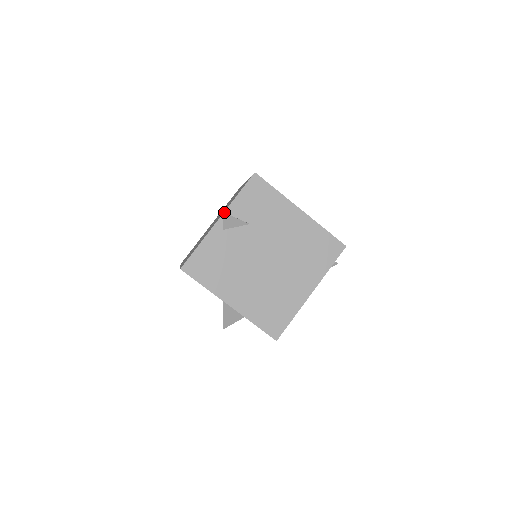
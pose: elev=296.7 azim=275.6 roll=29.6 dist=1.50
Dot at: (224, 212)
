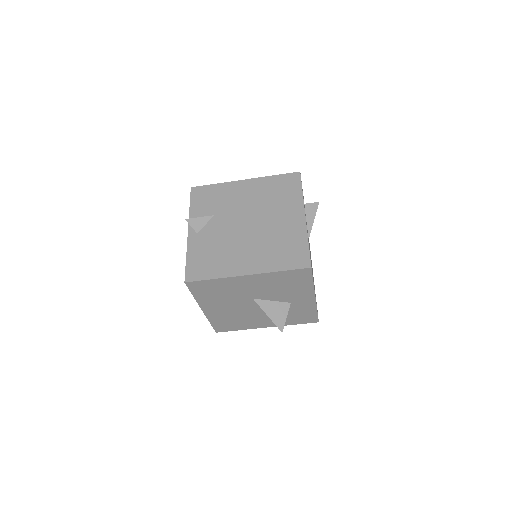
Dot at: (188, 224)
